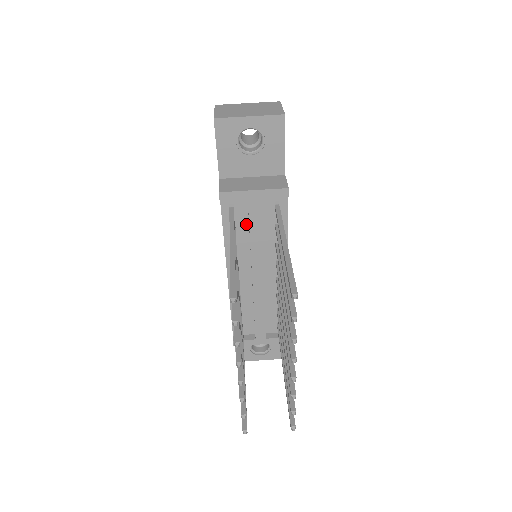
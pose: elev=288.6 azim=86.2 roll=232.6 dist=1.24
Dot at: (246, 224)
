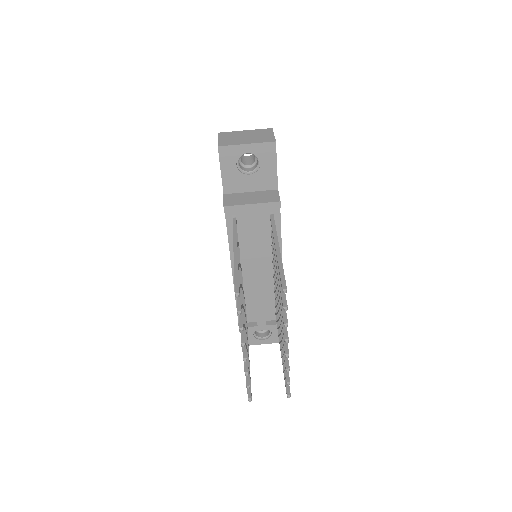
Dot at: (247, 231)
